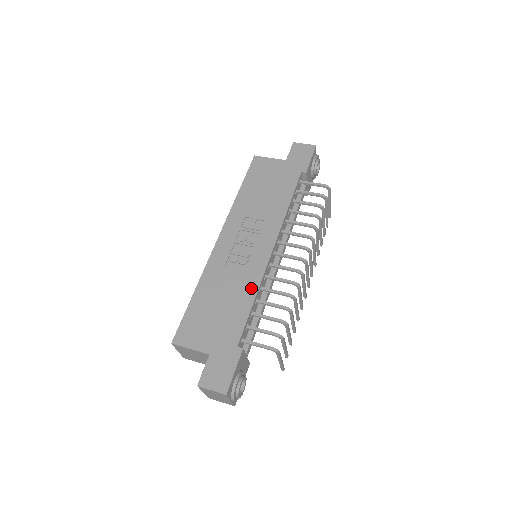
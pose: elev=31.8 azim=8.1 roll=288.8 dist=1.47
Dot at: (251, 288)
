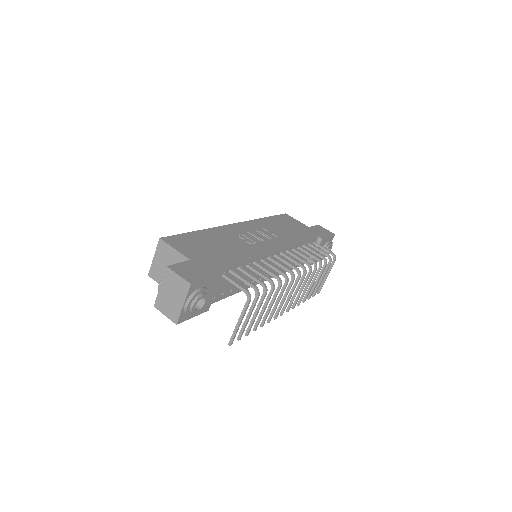
Dot at: (249, 254)
